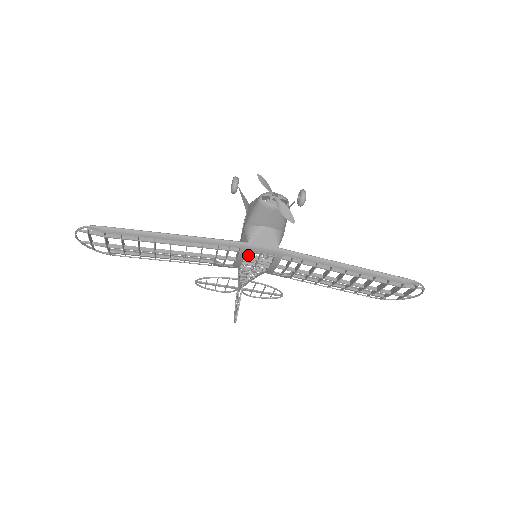
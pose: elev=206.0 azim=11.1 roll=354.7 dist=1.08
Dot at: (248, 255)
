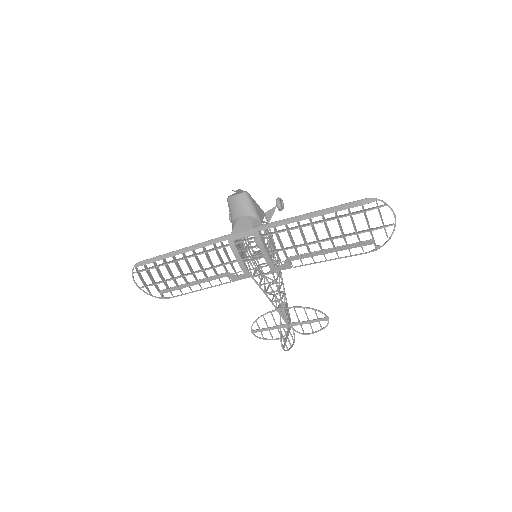
Dot at: (241, 249)
